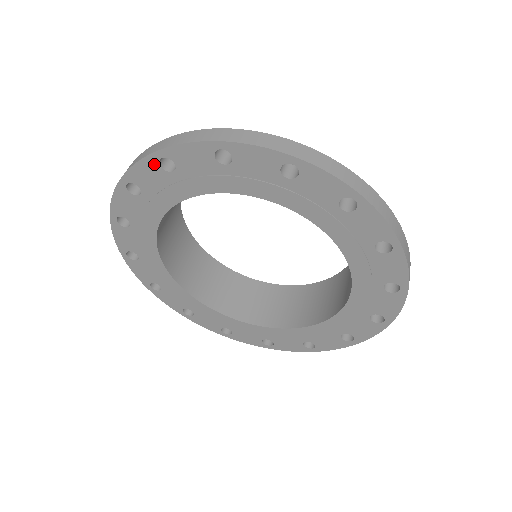
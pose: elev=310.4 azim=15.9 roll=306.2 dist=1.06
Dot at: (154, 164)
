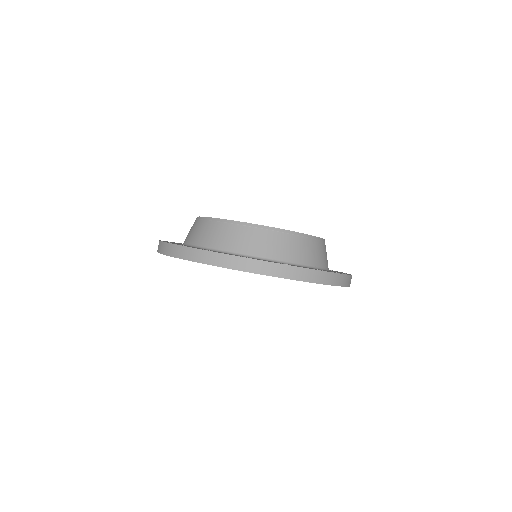
Dot at: occluded
